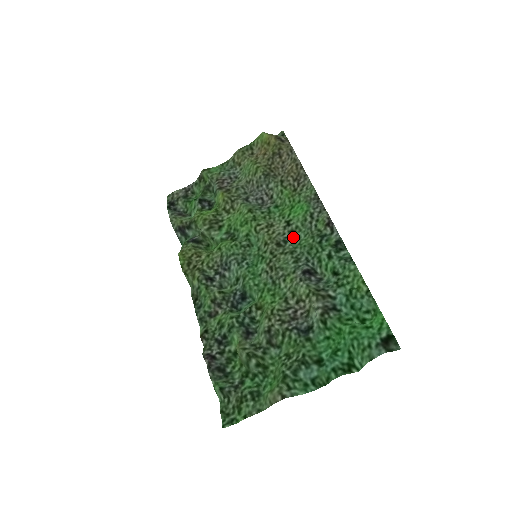
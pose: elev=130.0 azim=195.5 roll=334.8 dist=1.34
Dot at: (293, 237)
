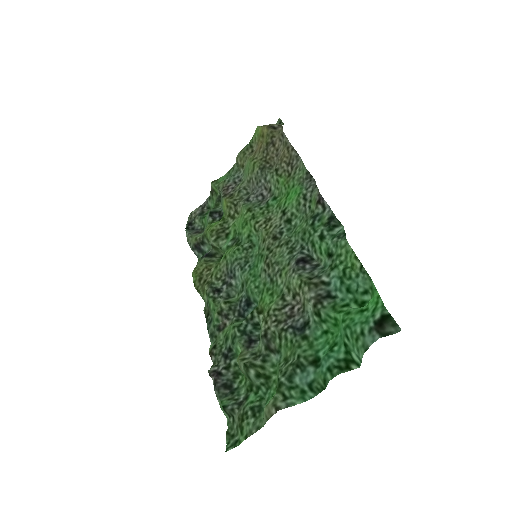
Dot at: (289, 226)
